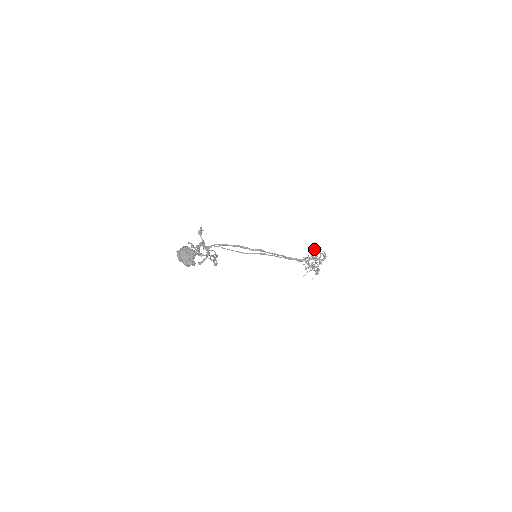
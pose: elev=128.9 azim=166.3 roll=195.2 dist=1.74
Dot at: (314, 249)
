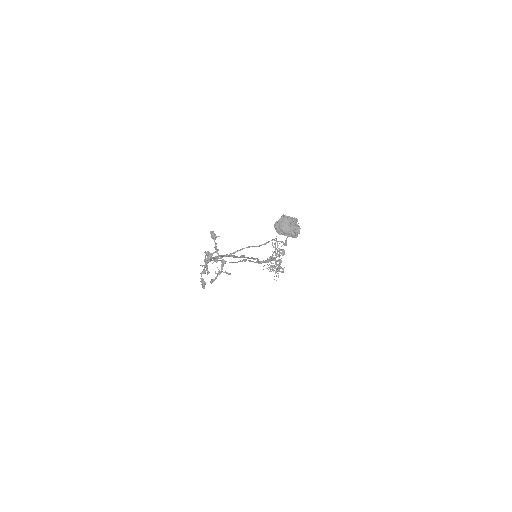
Dot at: occluded
